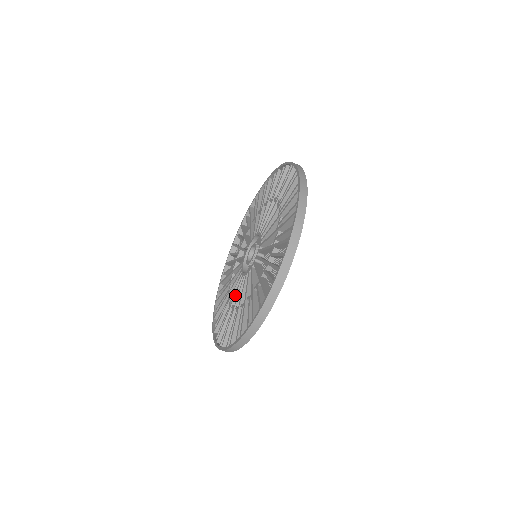
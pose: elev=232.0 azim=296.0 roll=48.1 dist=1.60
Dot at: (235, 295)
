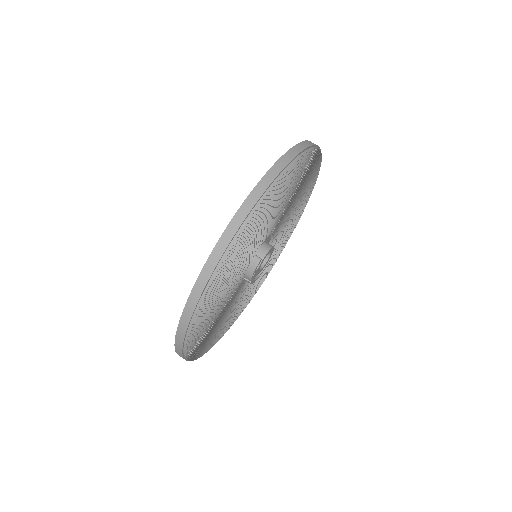
Dot at: occluded
